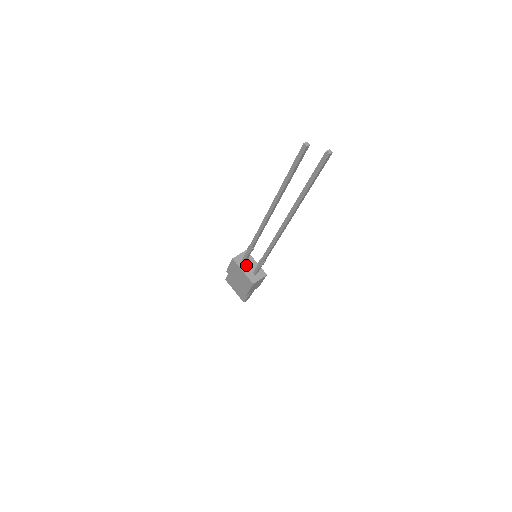
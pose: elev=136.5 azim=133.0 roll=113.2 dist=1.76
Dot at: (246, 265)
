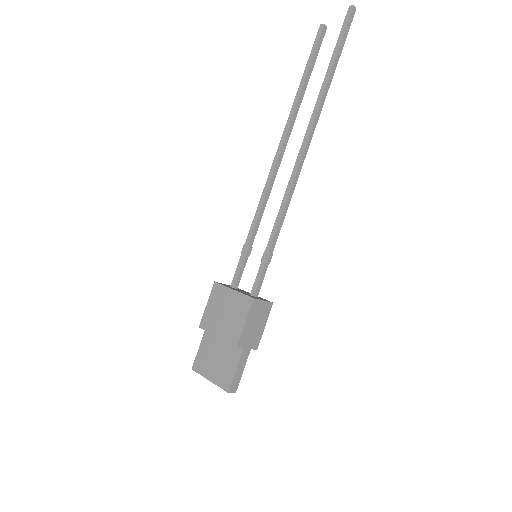
Dot at: occluded
